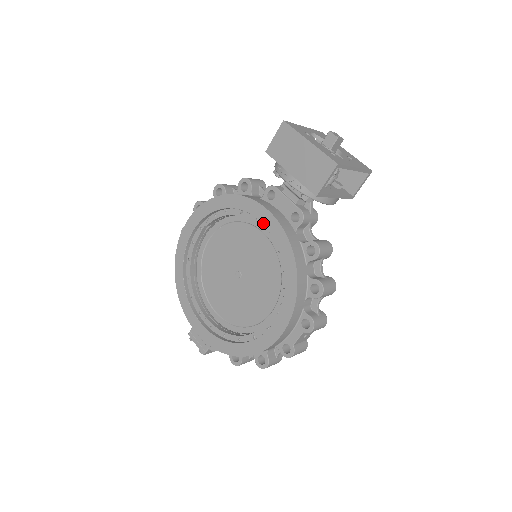
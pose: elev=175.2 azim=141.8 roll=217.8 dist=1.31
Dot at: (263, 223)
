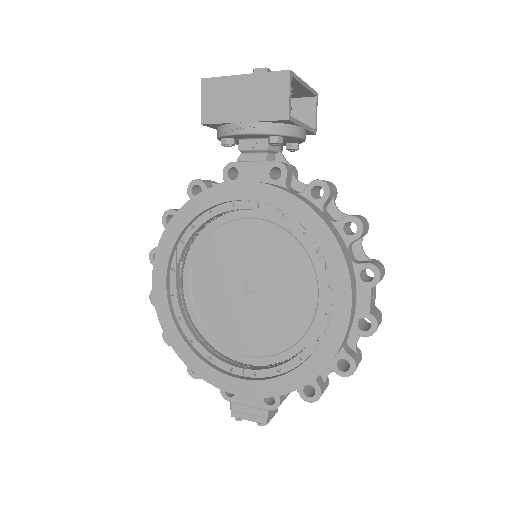
Dot at: (245, 199)
